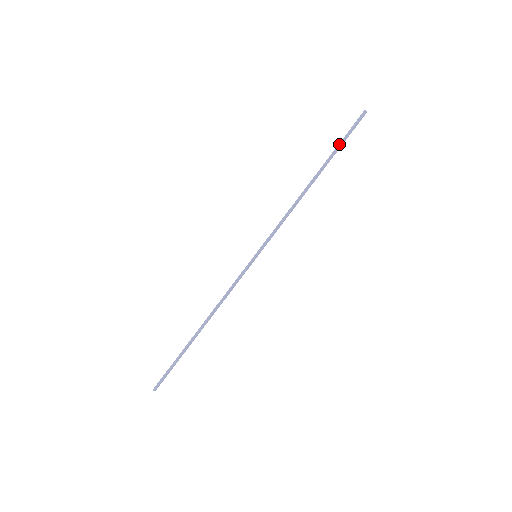
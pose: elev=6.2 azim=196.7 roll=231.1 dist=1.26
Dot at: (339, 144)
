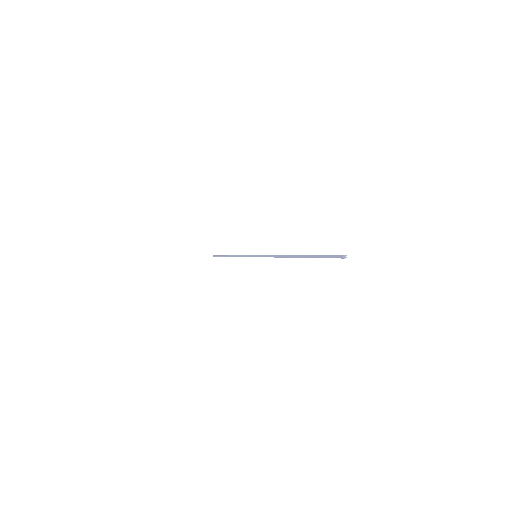
Dot at: (315, 255)
